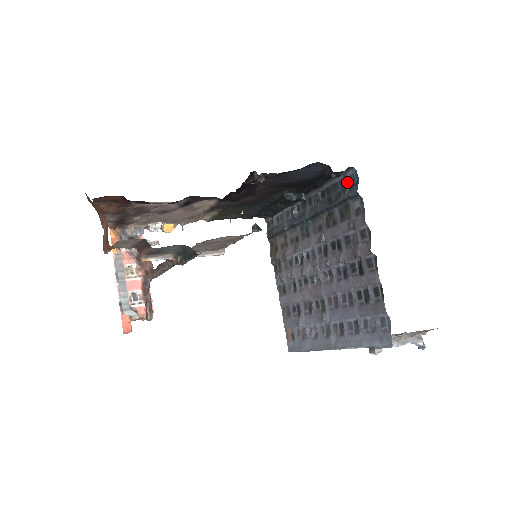
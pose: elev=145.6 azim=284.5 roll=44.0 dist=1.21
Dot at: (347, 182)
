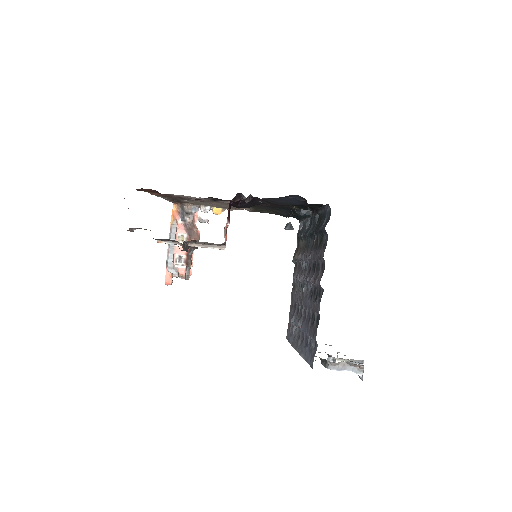
Dot at: (326, 216)
